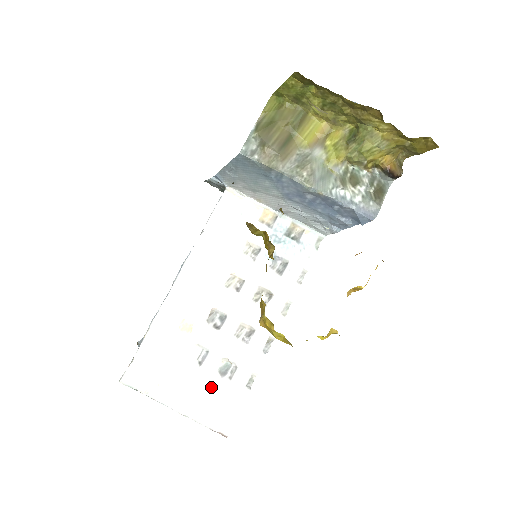
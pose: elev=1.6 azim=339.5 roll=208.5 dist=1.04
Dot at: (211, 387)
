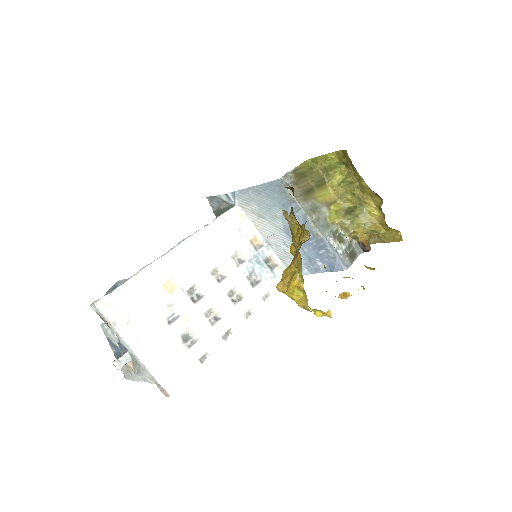
Dot at: (172, 346)
